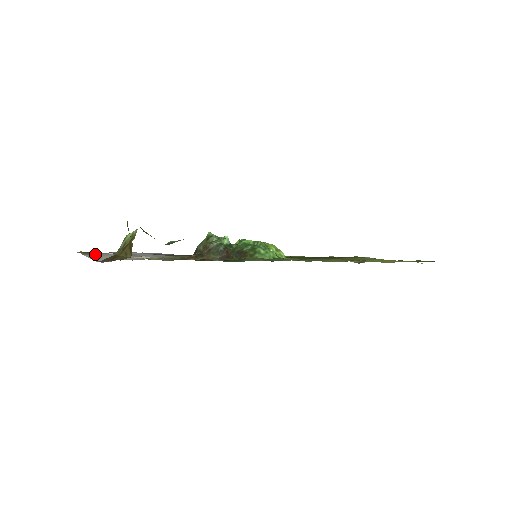
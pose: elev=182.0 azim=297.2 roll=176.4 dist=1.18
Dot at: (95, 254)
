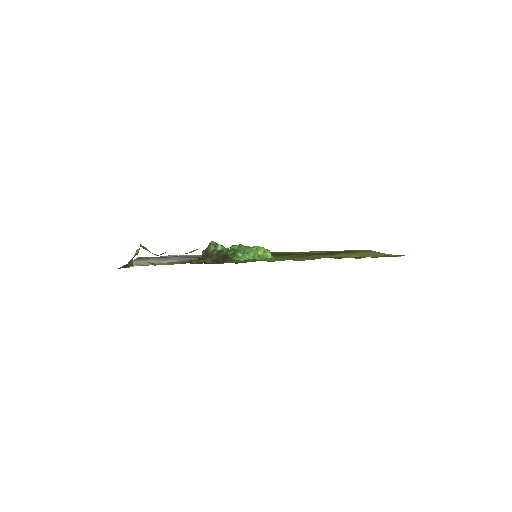
Dot at: (143, 259)
